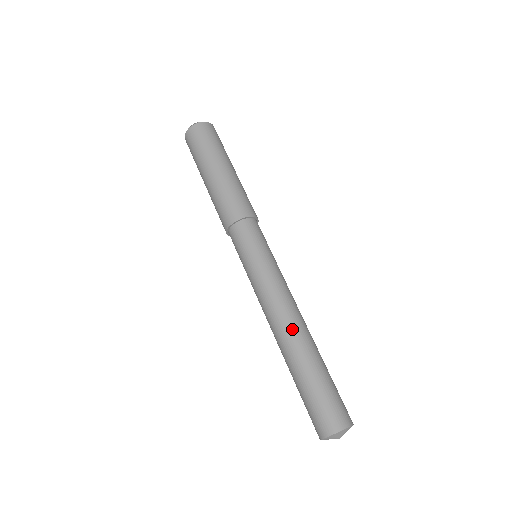
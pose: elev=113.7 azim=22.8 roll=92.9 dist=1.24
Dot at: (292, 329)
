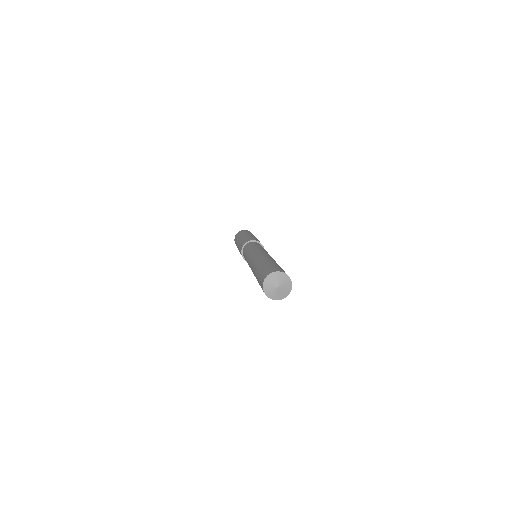
Dot at: (254, 262)
